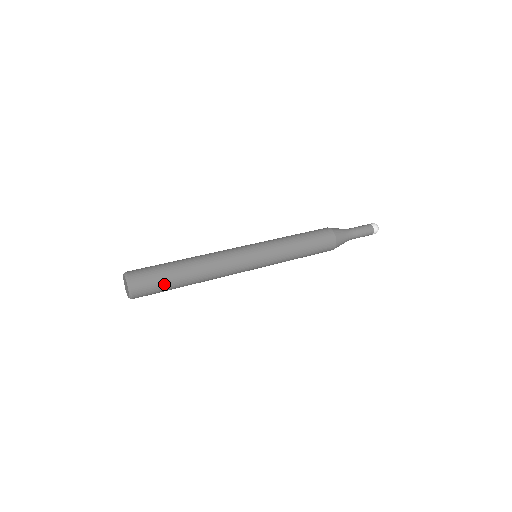
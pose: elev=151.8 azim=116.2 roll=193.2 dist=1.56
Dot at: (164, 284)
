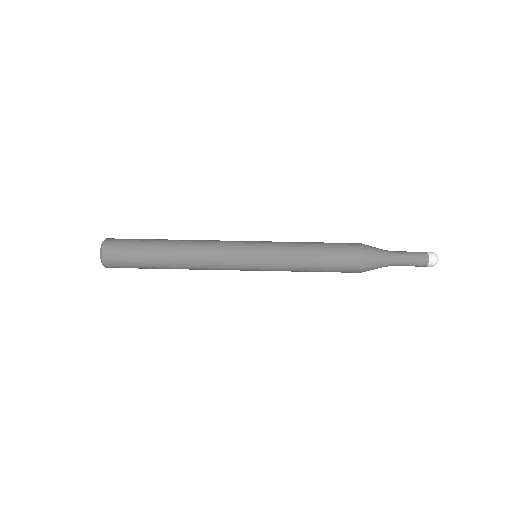
Dot at: (137, 259)
